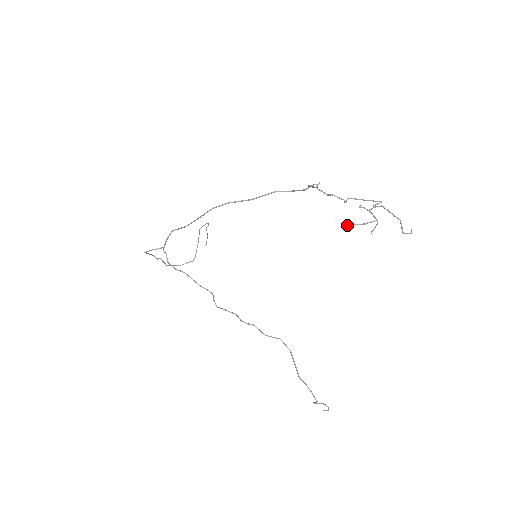
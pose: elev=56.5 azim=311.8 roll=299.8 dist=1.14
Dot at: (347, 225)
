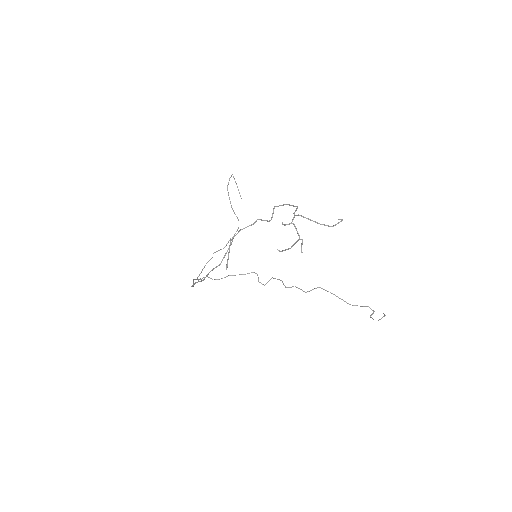
Dot at: occluded
